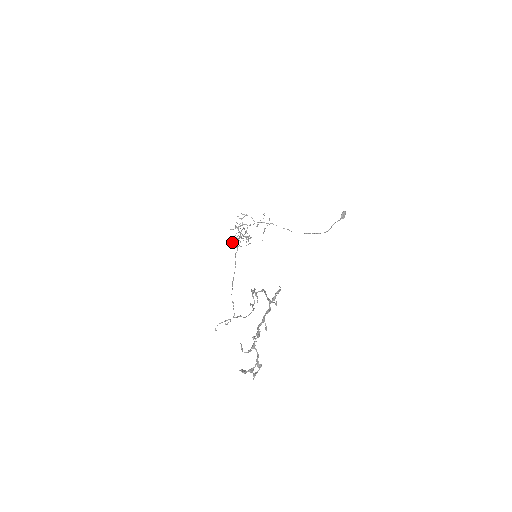
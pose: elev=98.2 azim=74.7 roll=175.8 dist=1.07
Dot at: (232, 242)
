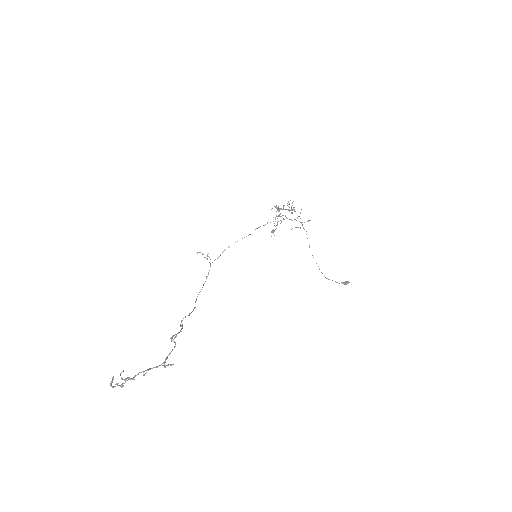
Dot at: occluded
